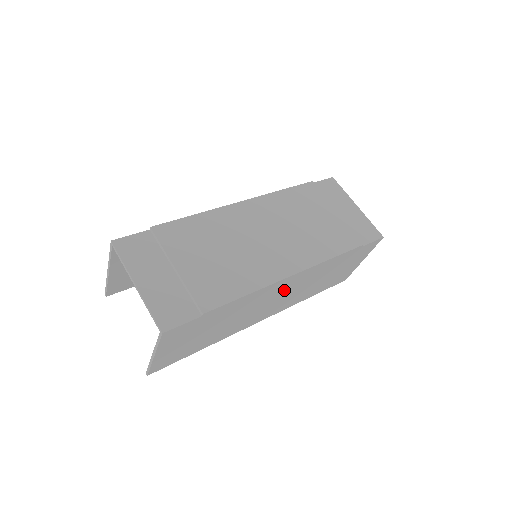
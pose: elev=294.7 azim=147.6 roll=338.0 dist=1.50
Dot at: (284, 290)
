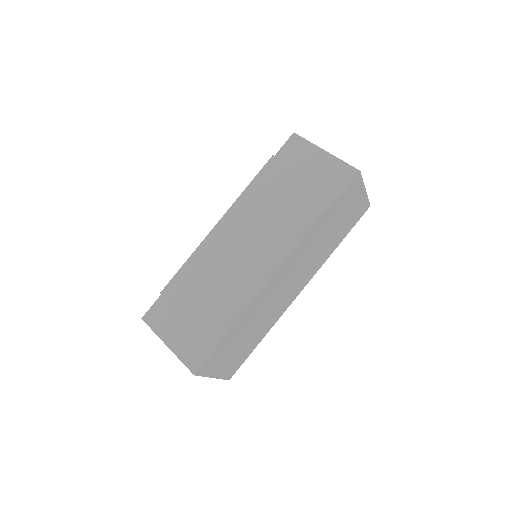
Dot at: (286, 277)
